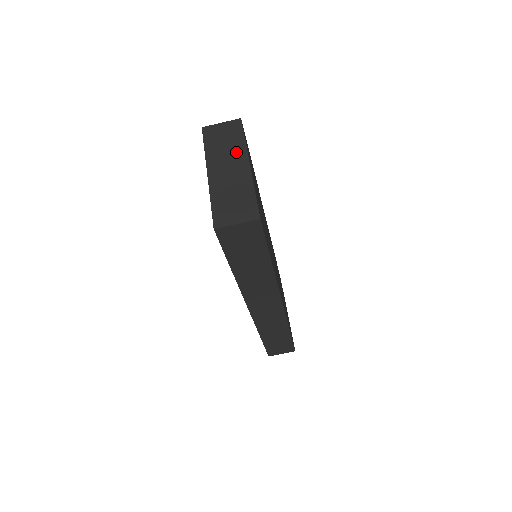
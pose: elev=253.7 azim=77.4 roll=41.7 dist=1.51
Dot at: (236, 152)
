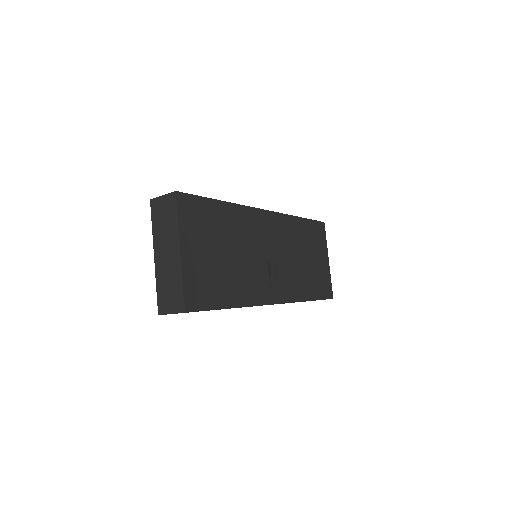
Dot at: (171, 234)
